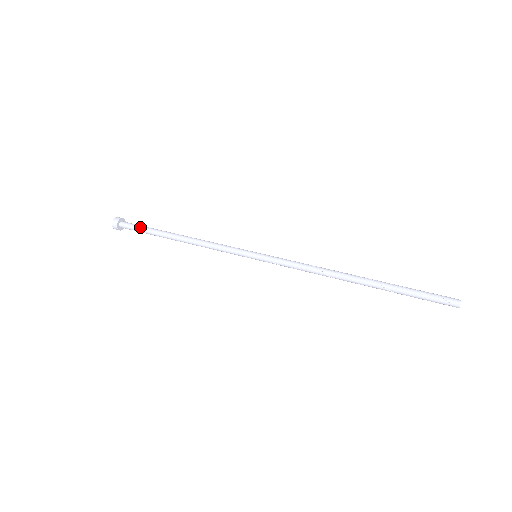
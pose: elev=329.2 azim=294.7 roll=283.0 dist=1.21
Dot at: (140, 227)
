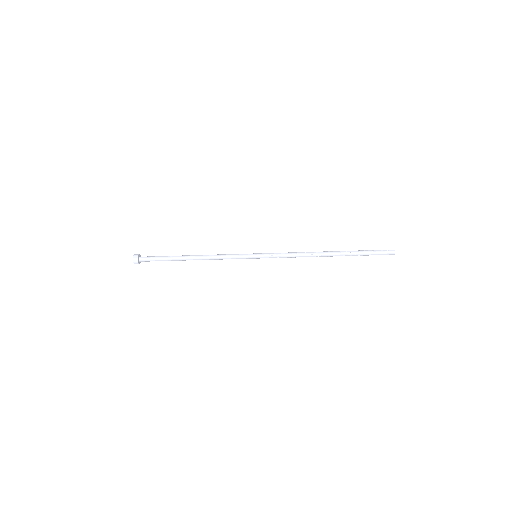
Dot at: (158, 256)
